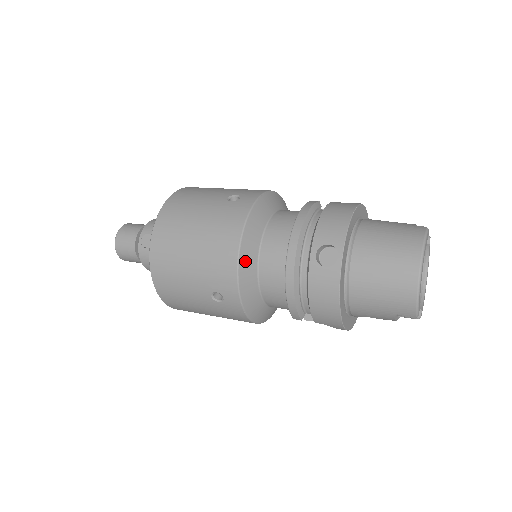
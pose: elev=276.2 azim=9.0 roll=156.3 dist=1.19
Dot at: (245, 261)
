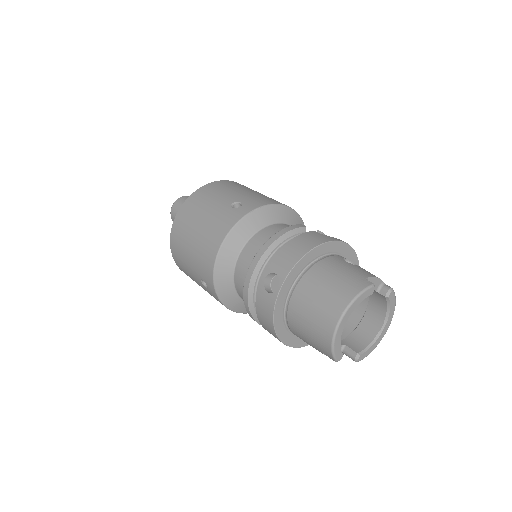
Dot at: (222, 264)
